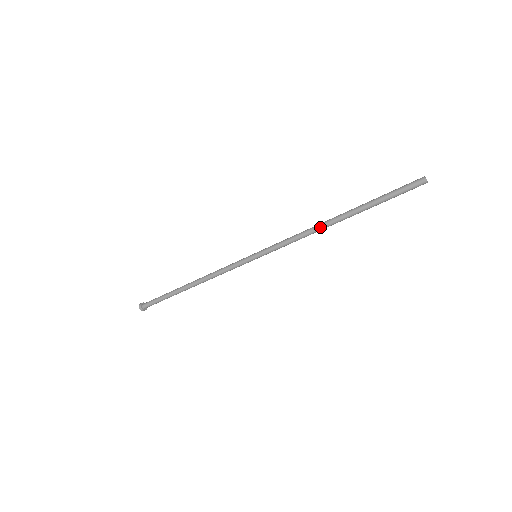
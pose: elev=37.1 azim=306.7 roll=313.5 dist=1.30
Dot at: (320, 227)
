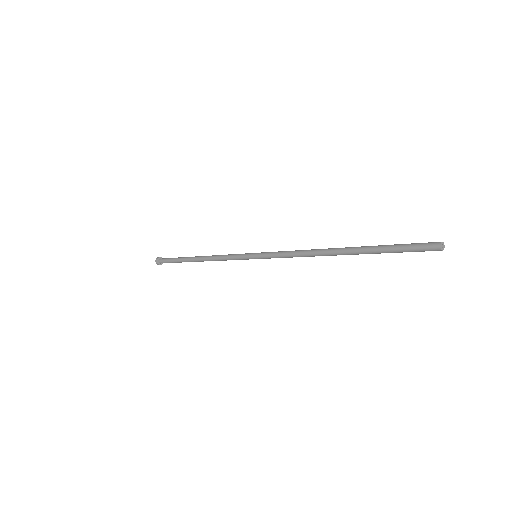
Dot at: (319, 255)
